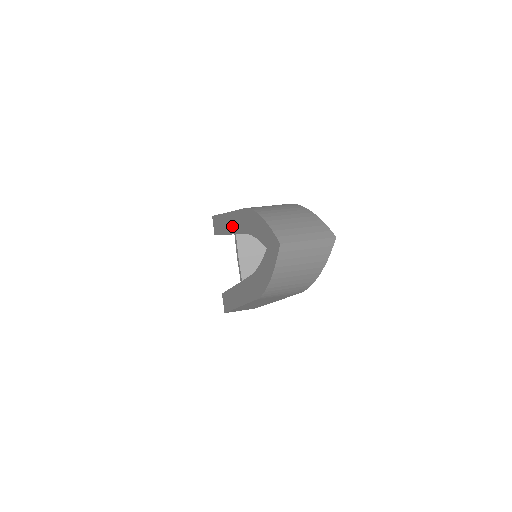
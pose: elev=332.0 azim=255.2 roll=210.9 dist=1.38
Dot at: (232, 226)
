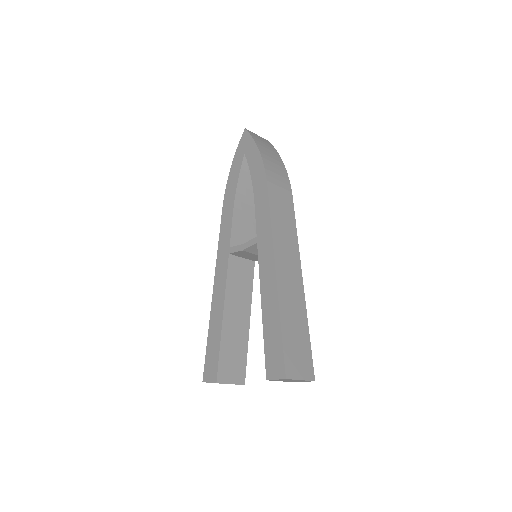
Dot at: (224, 260)
